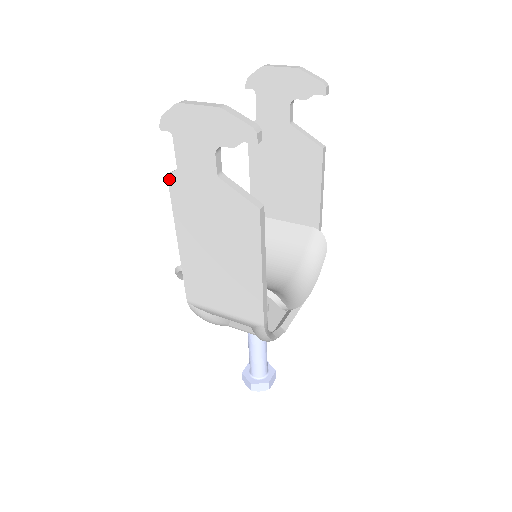
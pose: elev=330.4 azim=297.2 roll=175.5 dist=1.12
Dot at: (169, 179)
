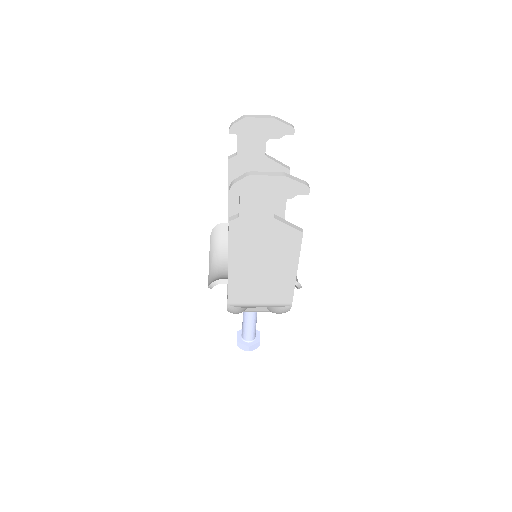
Dot at: (230, 224)
